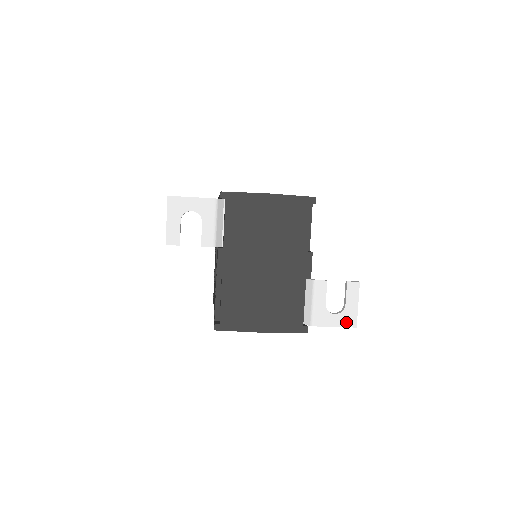
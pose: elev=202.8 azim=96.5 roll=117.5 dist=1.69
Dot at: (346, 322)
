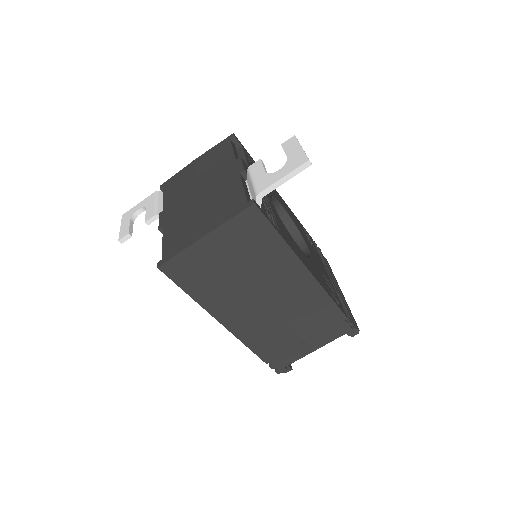
Dot at: (294, 166)
